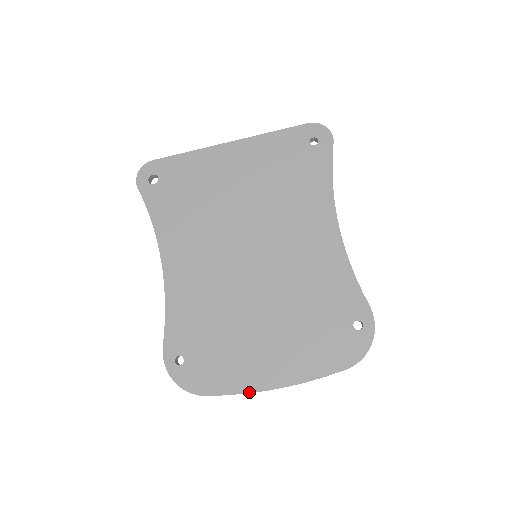
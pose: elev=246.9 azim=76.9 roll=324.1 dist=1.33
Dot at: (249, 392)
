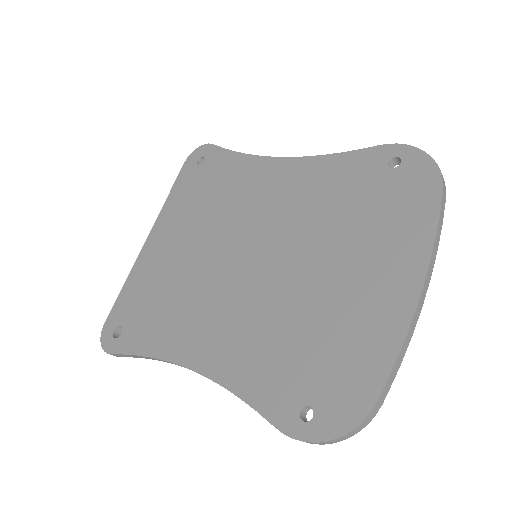
Dot at: (406, 332)
